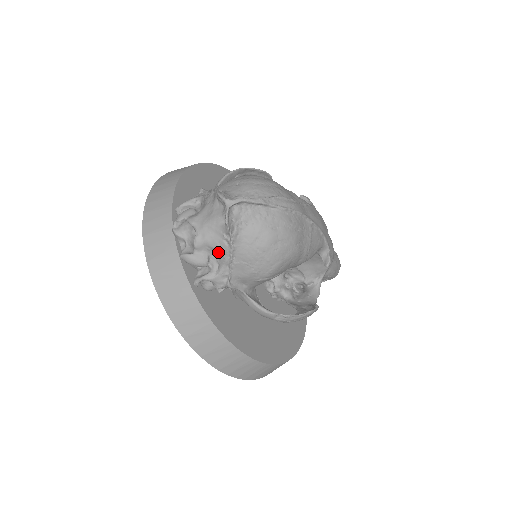
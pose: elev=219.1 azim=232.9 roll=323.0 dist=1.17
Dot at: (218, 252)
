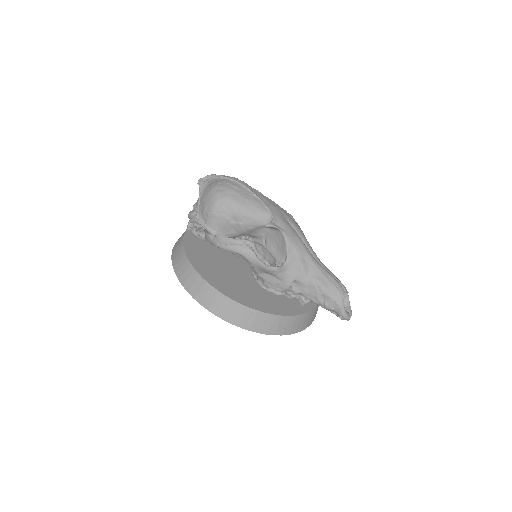
Dot at: occluded
